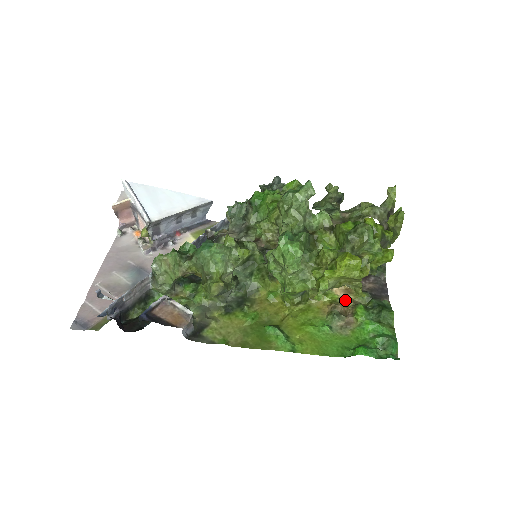
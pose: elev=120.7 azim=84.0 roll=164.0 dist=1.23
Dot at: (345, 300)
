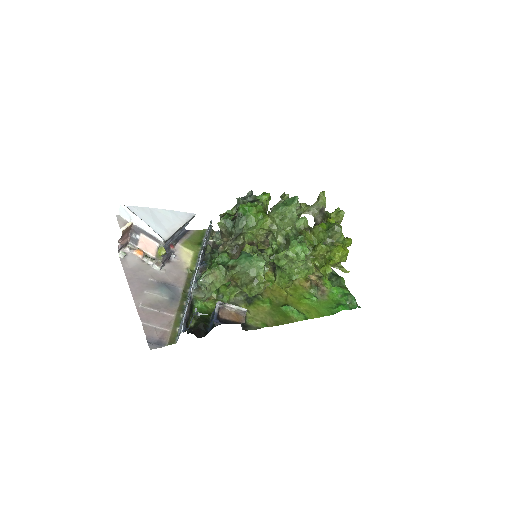
Dot at: (312, 276)
